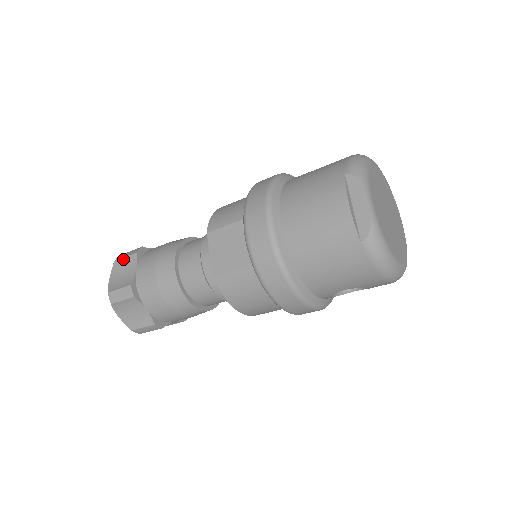
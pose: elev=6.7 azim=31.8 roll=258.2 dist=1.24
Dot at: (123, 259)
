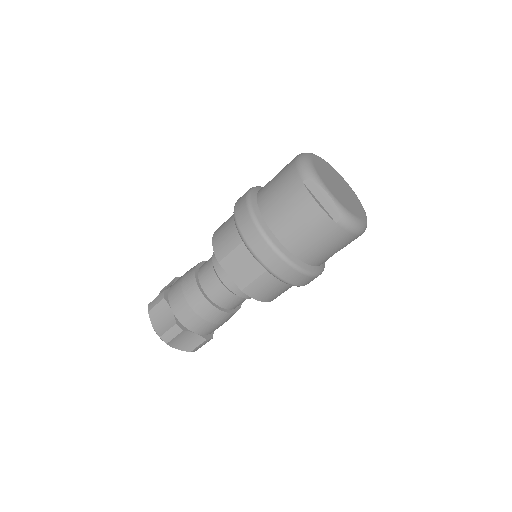
Dot at: (155, 307)
